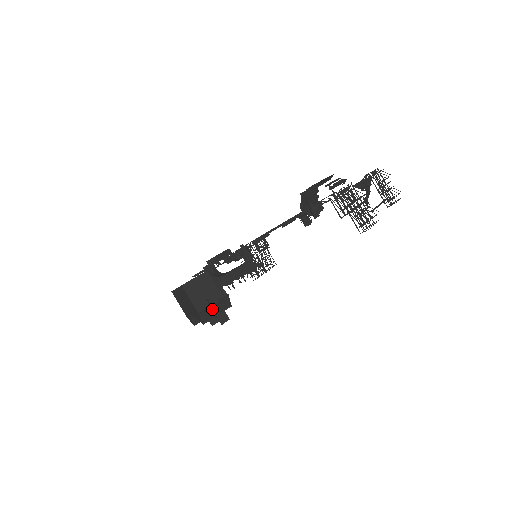
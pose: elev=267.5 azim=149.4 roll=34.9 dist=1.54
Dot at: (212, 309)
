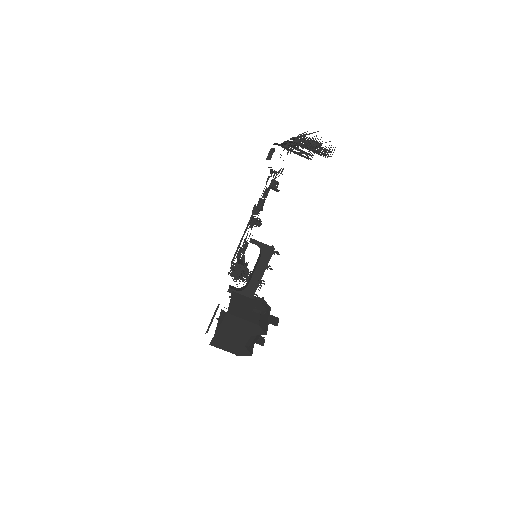
Dot at: (262, 317)
